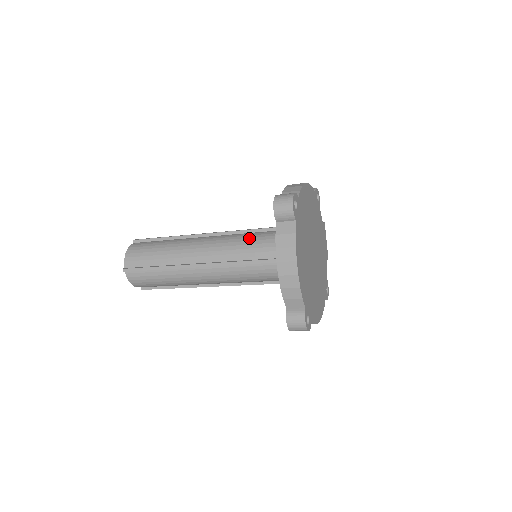
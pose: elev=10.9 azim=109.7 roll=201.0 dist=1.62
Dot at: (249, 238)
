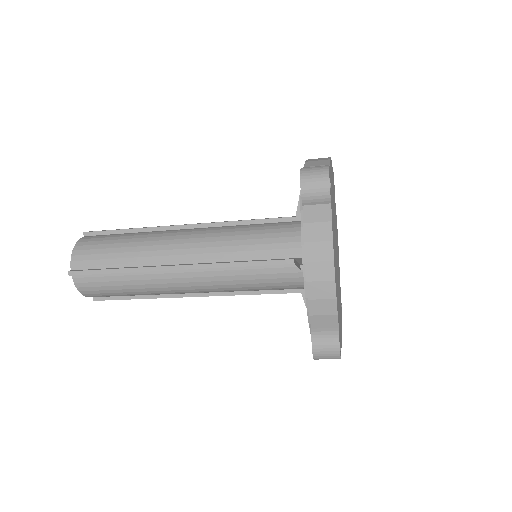
Dot at: (251, 231)
